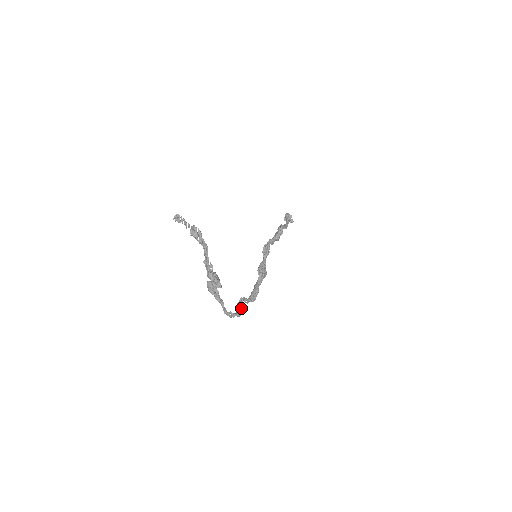
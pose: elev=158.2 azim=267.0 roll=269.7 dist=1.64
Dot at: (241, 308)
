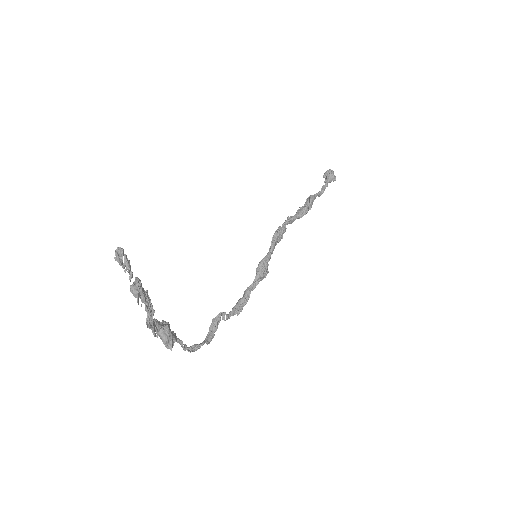
Dot at: (215, 328)
